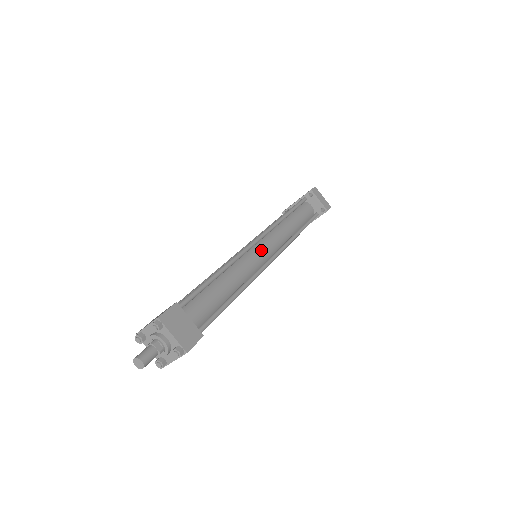
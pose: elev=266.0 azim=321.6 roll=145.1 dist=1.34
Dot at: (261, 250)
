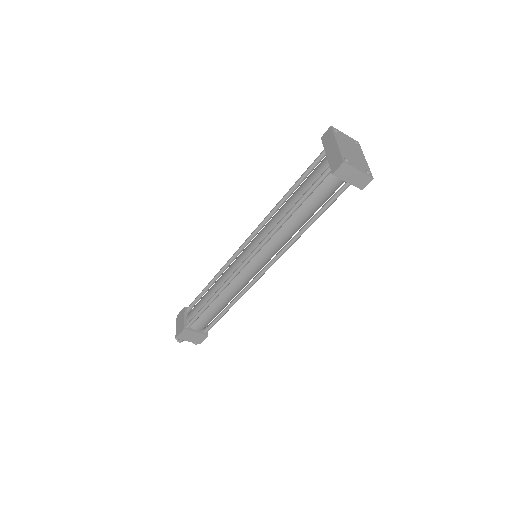
Dot at: (252, 268)
